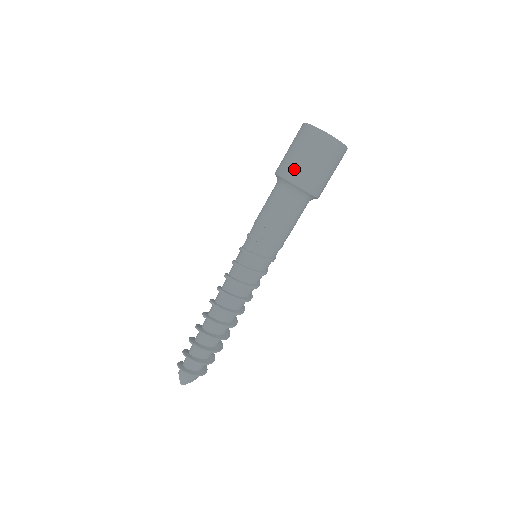
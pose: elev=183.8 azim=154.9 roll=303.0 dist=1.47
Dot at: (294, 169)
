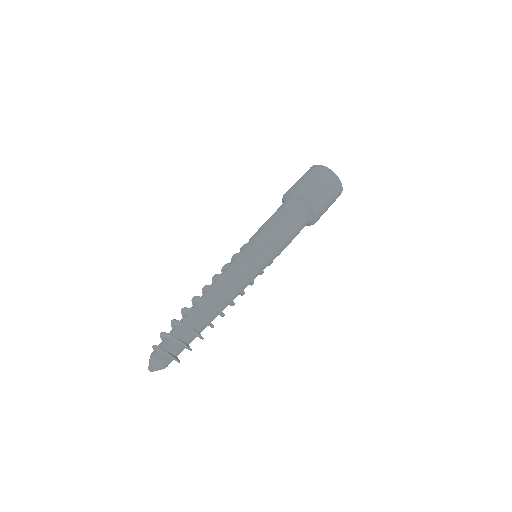
Dot at: (317, 198)
